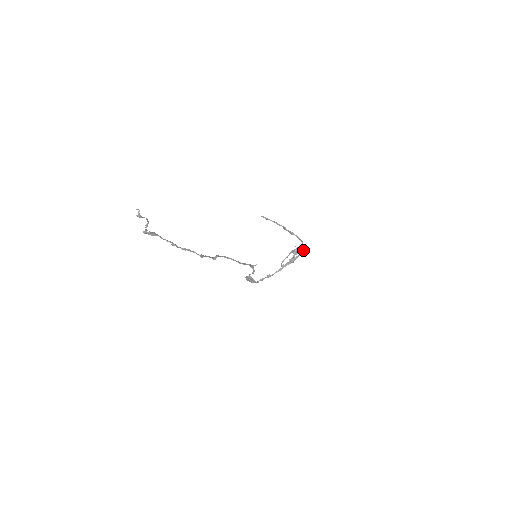
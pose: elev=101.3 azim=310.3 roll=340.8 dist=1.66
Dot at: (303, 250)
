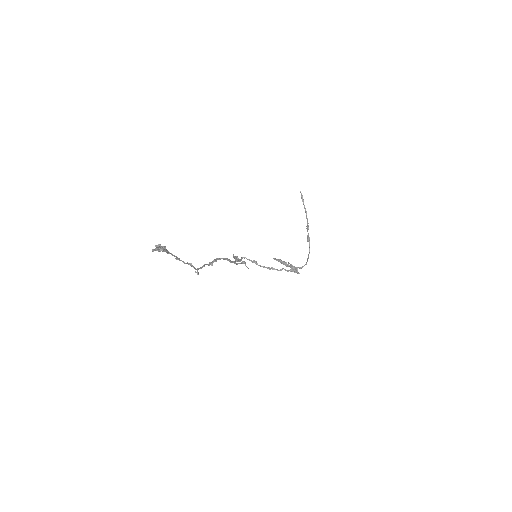
Dot at: occluded
